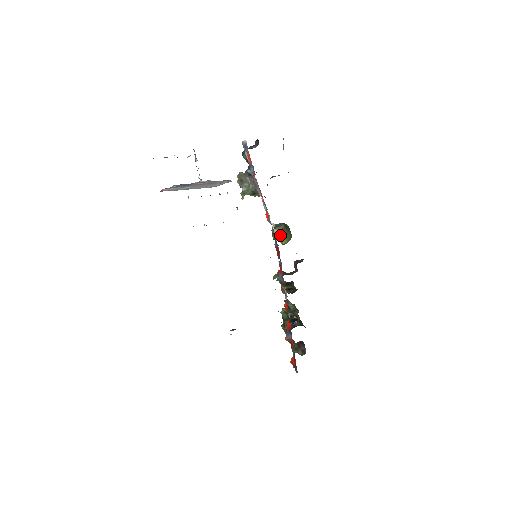
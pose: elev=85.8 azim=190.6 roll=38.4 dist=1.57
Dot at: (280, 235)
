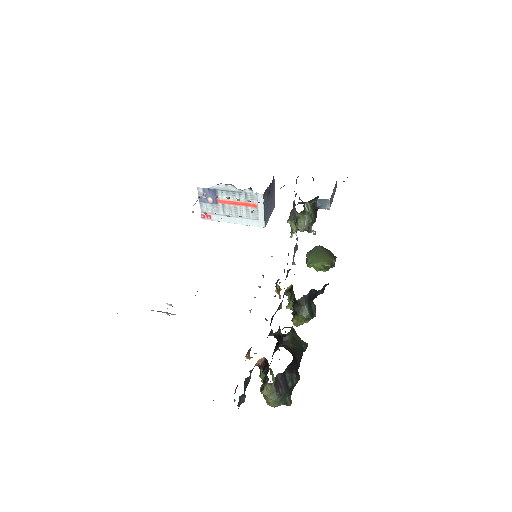
Dot at: (312, 256)
